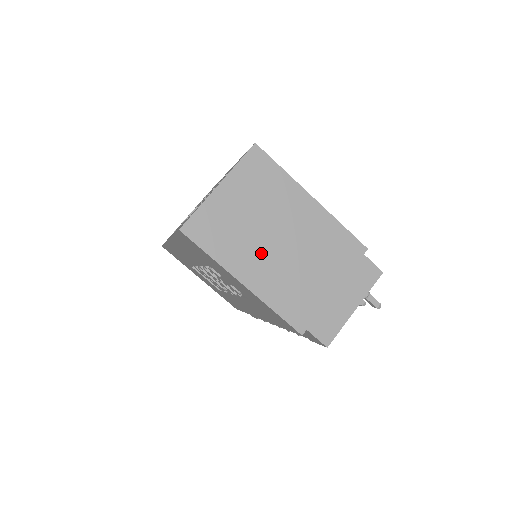
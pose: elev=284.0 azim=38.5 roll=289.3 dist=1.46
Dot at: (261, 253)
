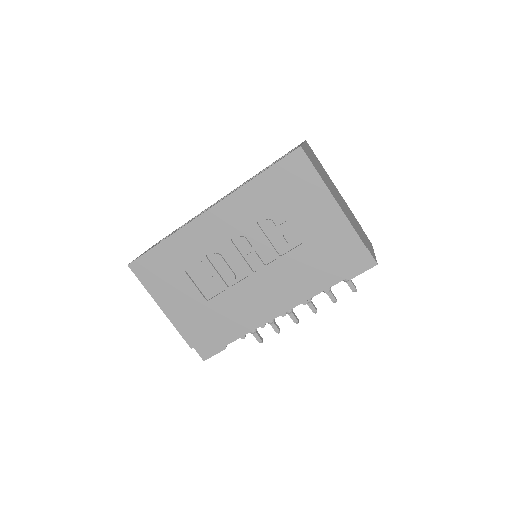
Dot at: (332, 190)
